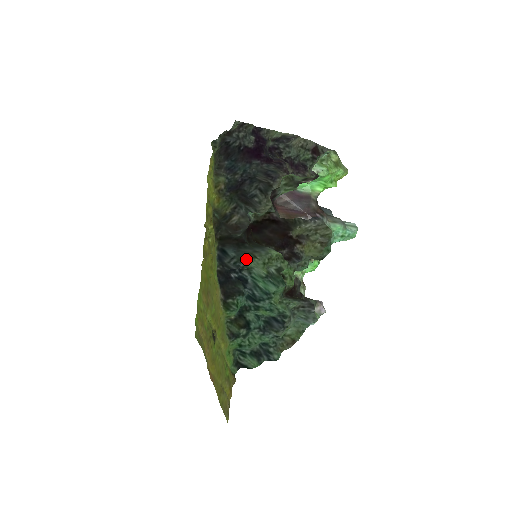
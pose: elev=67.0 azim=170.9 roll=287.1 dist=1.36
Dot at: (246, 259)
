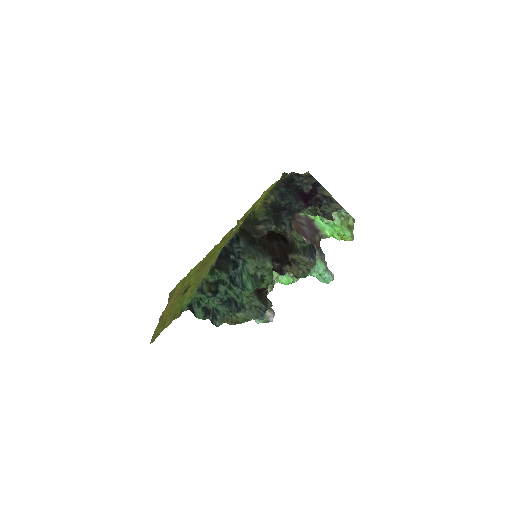
Dot at: (248, 255)
